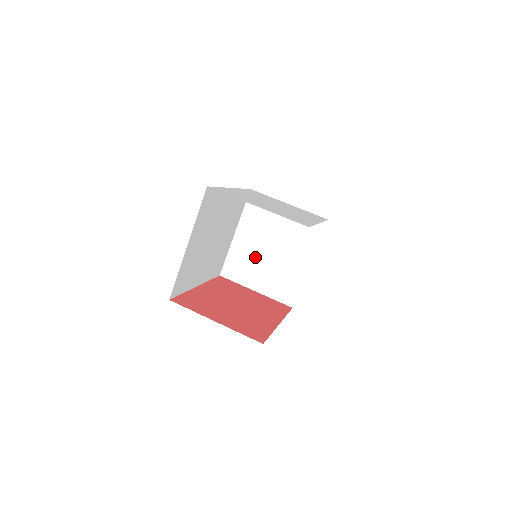
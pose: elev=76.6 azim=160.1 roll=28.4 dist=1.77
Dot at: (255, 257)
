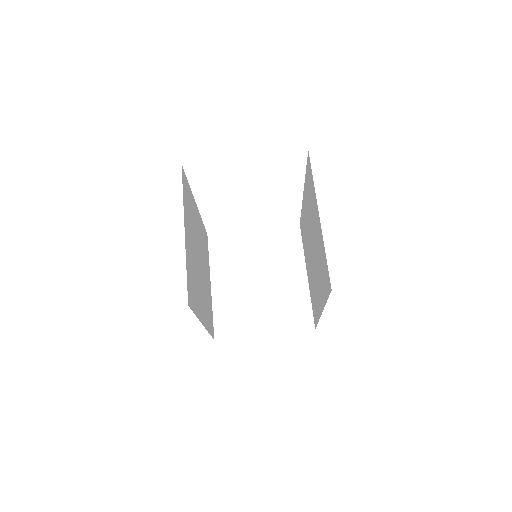
Dot at: (245, 298)
